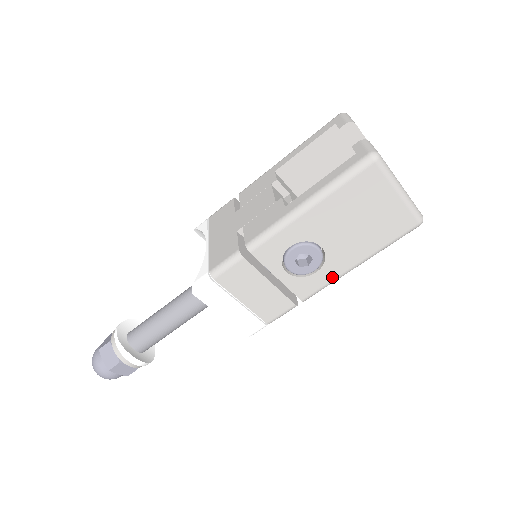
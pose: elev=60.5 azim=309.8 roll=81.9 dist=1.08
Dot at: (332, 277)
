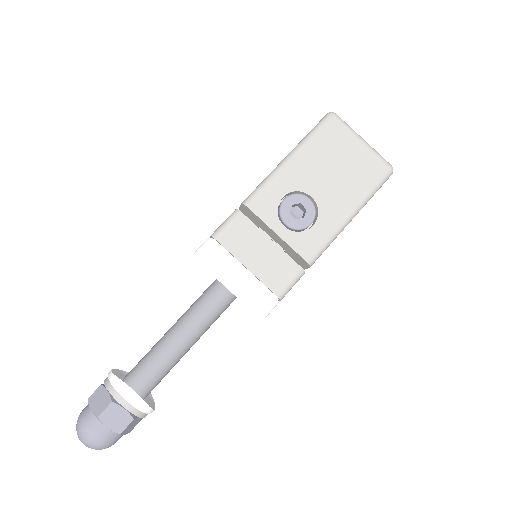
Dot at: (330, 231)
